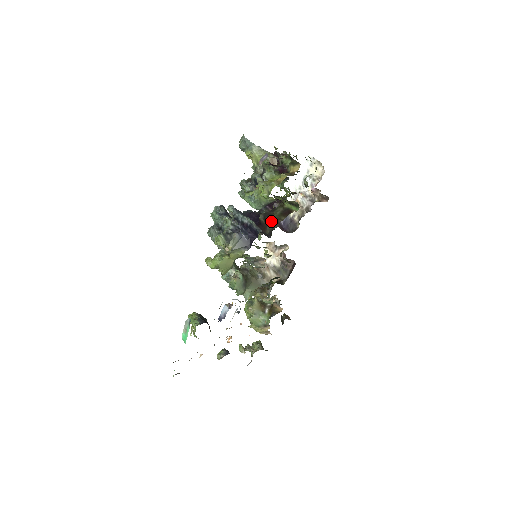
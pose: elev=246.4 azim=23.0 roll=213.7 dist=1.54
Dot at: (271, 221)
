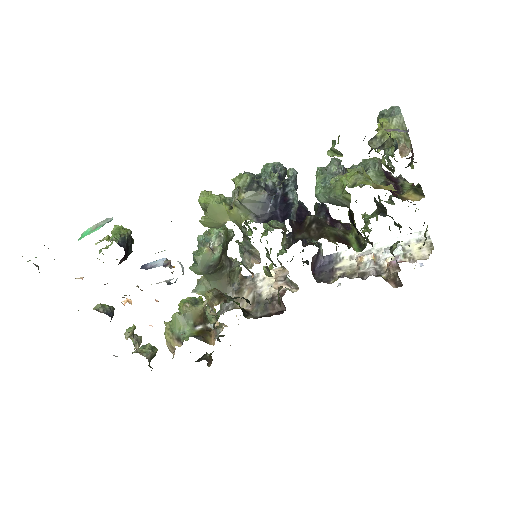
Dot at: (316, 230)
